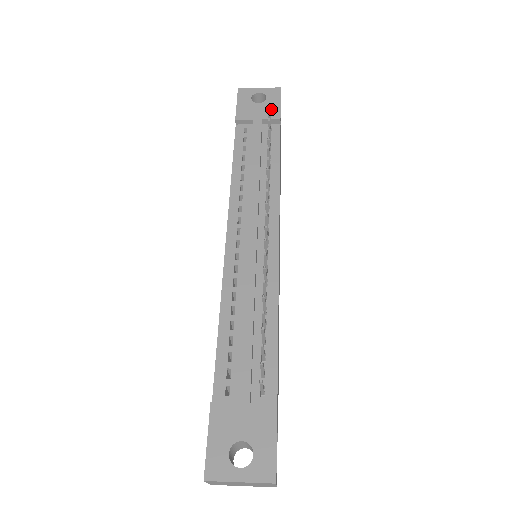
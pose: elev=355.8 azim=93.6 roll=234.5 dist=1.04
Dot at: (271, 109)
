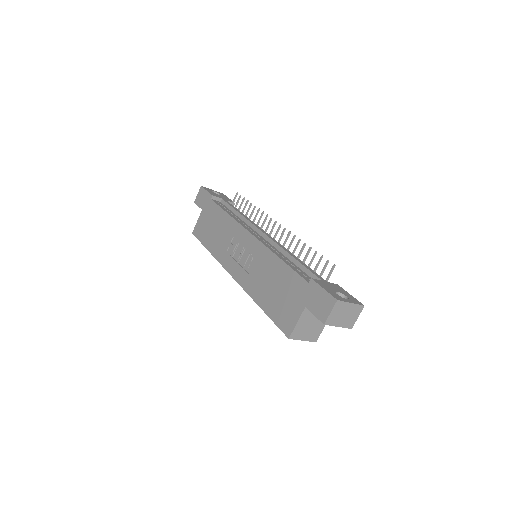
Dot at: (227, 198)
